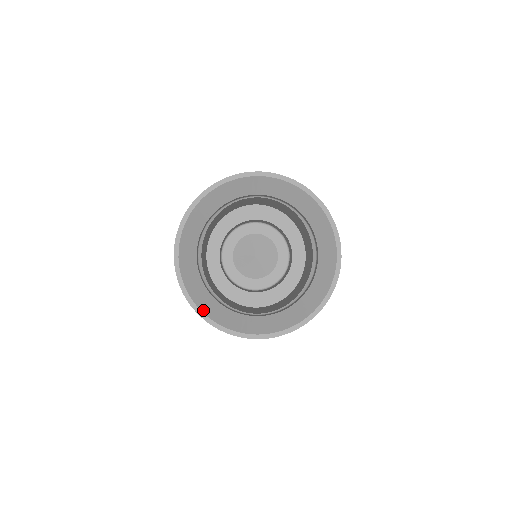
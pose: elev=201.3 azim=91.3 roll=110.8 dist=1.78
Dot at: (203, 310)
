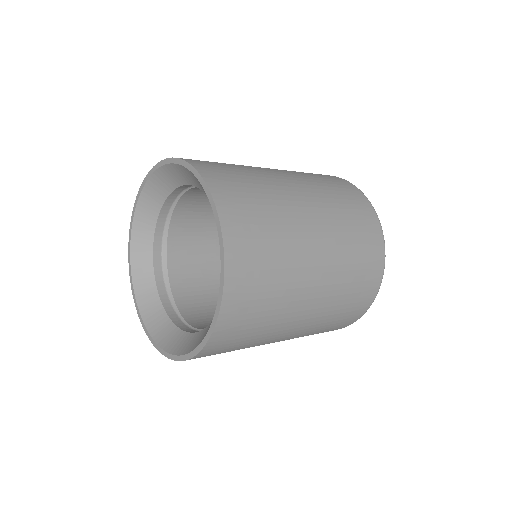
Dot at: (145, 319)
